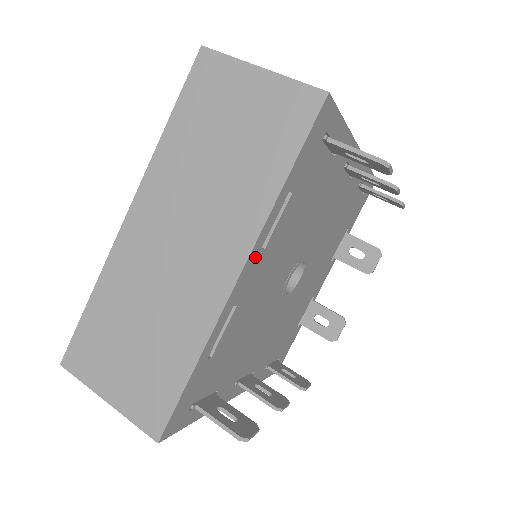
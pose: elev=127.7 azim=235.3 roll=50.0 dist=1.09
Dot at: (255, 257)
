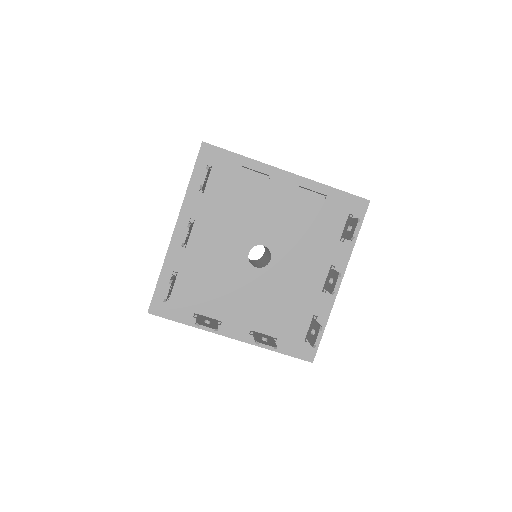
Dot at: (296, 183)
